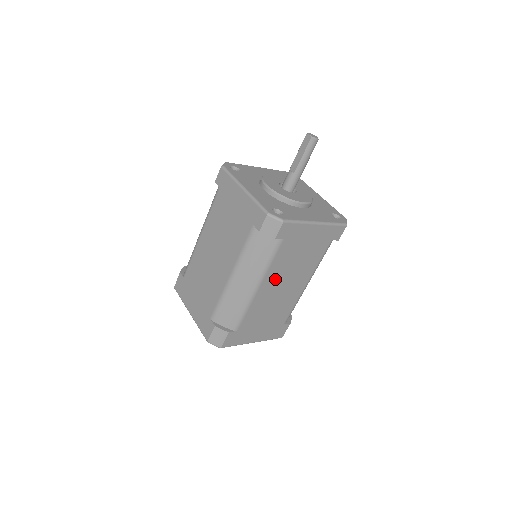
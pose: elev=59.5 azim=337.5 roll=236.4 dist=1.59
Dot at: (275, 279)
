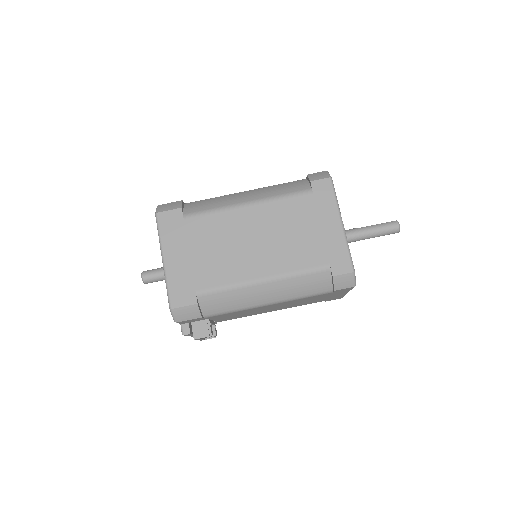
Dot at: (263, 220)
